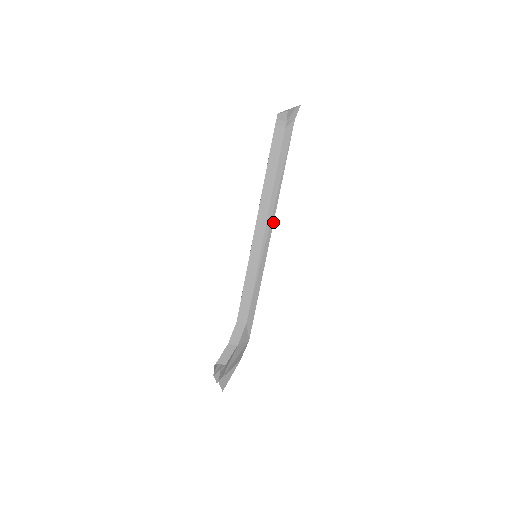
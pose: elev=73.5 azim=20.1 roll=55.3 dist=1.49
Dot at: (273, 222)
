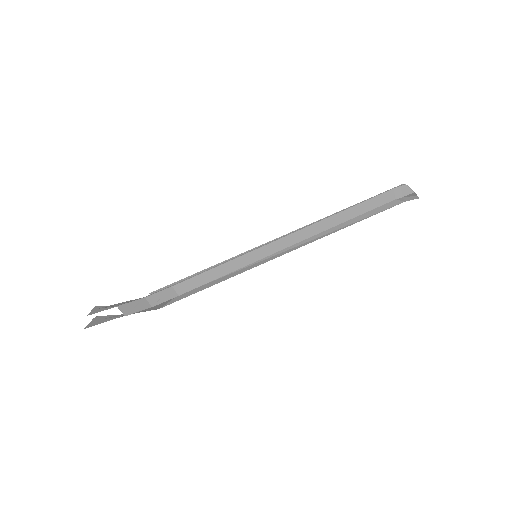
Dot at: (299, 247)
